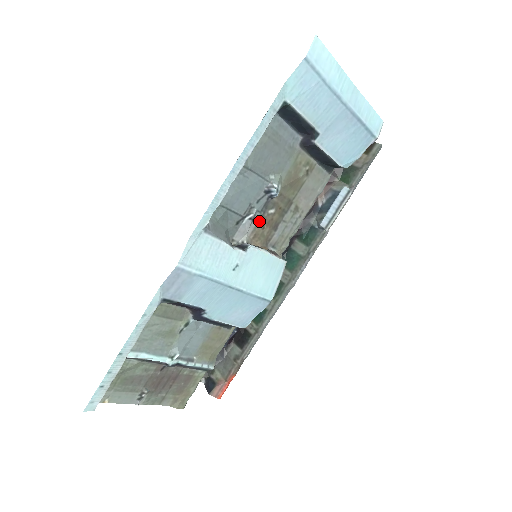
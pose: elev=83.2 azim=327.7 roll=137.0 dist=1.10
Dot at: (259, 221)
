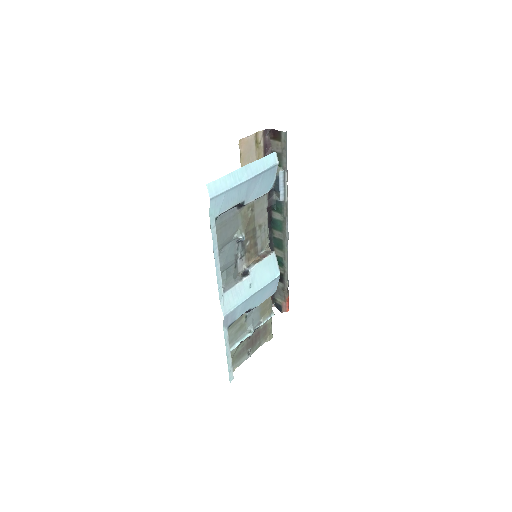
Dot at: (245, 253)
